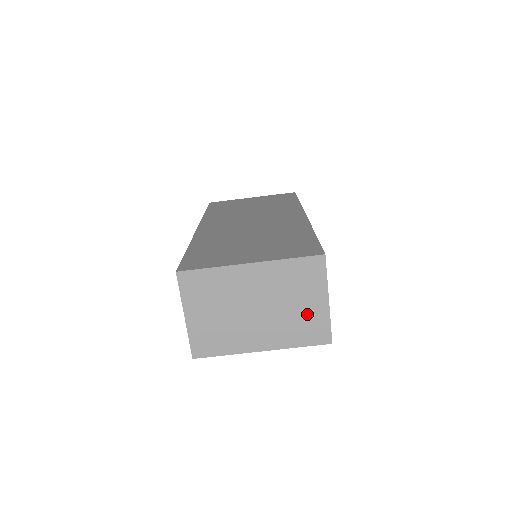
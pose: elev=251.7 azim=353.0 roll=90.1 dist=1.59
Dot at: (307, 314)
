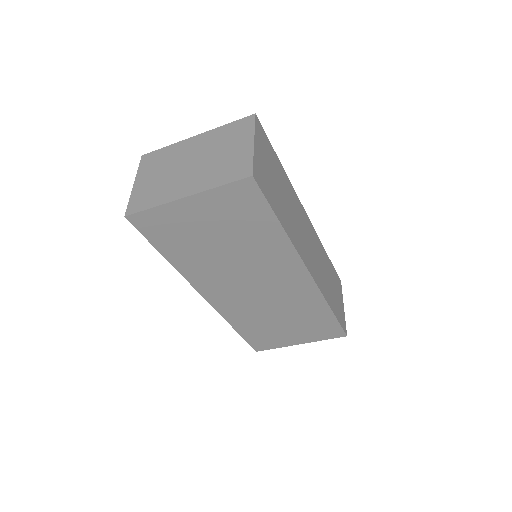
Dot at: (233, 158)
